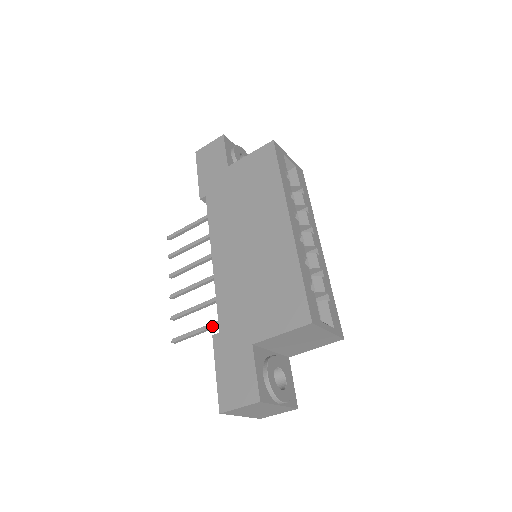
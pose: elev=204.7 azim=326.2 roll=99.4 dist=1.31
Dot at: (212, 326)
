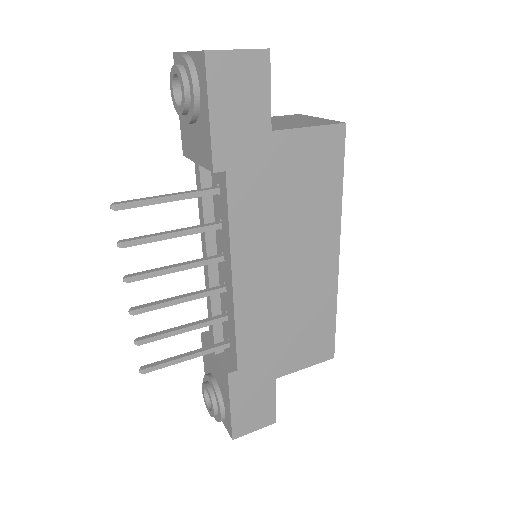
Dot at: occluded
